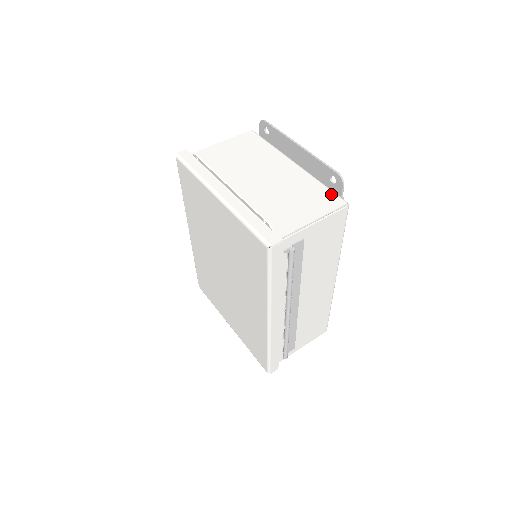
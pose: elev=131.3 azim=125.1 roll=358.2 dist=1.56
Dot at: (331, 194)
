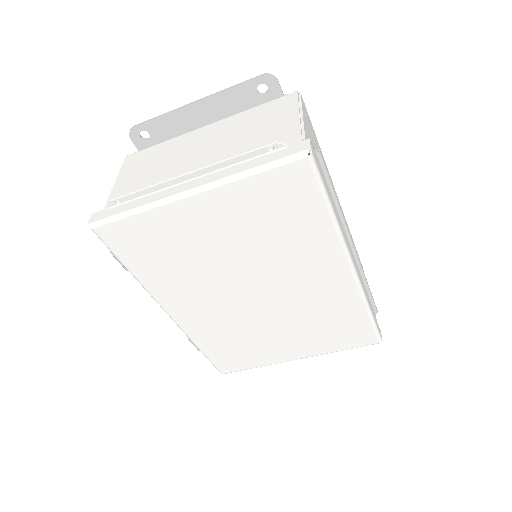
Dot at: (274, 101)
